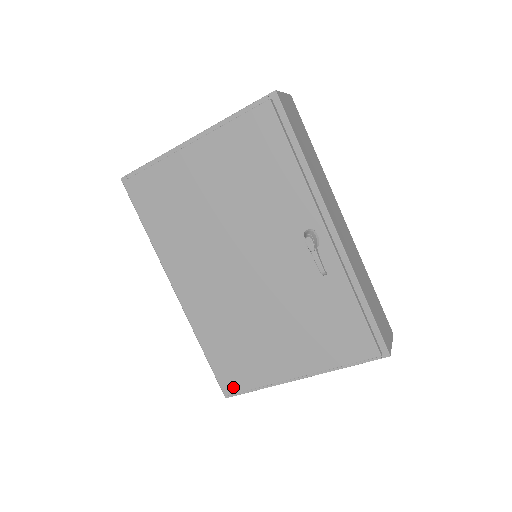
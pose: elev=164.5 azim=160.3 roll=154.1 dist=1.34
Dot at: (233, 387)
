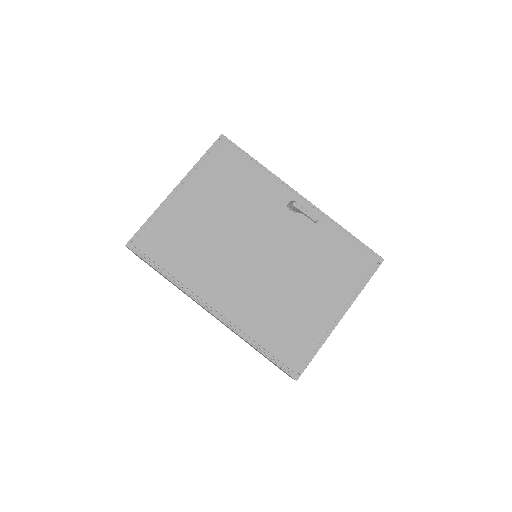
Dot at: (299, 360)
